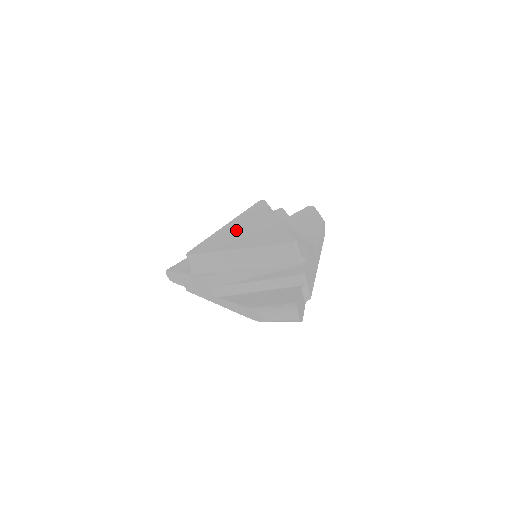
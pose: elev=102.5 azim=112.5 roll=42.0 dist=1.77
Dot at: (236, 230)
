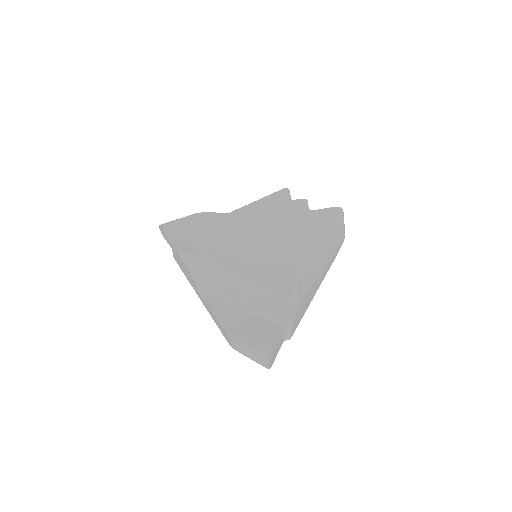
Dot at: (244, 226)
